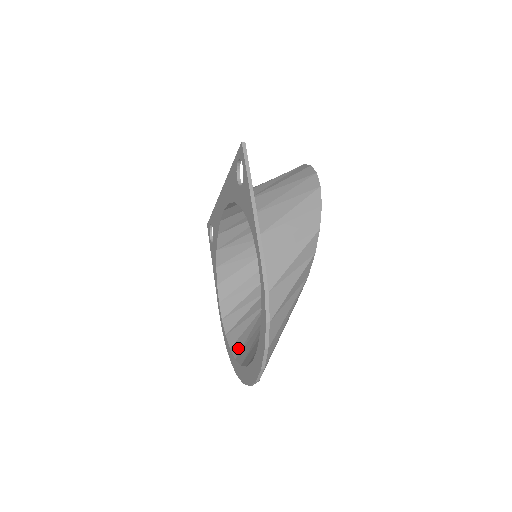
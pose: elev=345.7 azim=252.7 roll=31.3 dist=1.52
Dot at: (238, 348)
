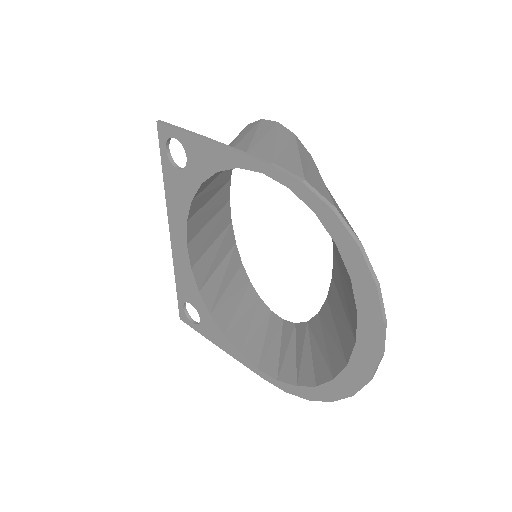
Dot at: (324, 372)
